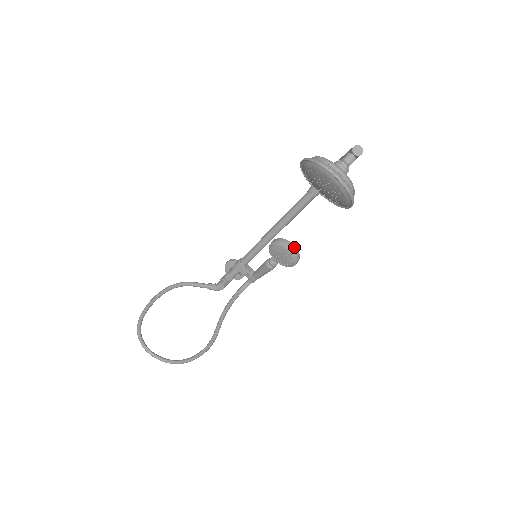
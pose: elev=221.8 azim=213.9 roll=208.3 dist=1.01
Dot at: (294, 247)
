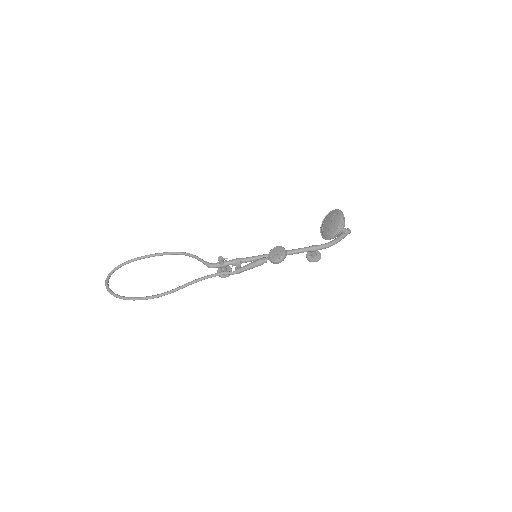
Dot at: (286, 253)
